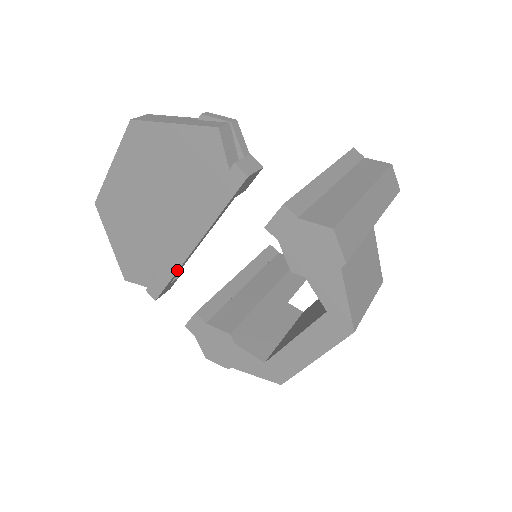
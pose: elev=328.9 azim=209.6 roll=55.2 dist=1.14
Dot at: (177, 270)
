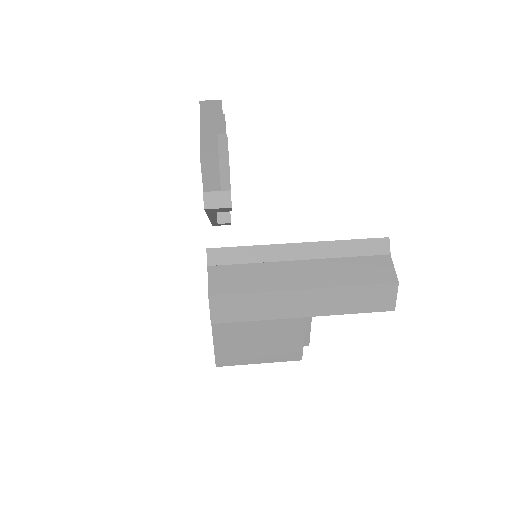
Dot at: occluded
